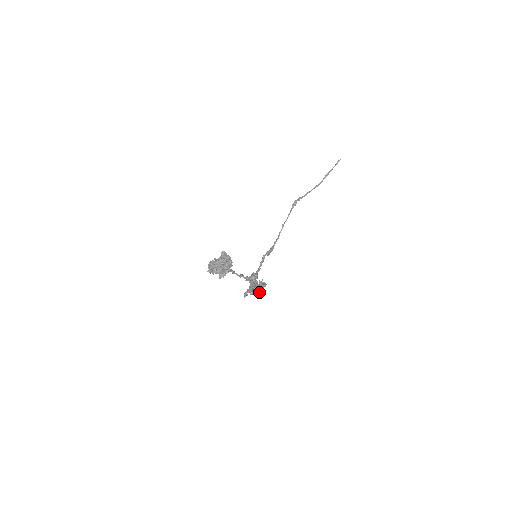
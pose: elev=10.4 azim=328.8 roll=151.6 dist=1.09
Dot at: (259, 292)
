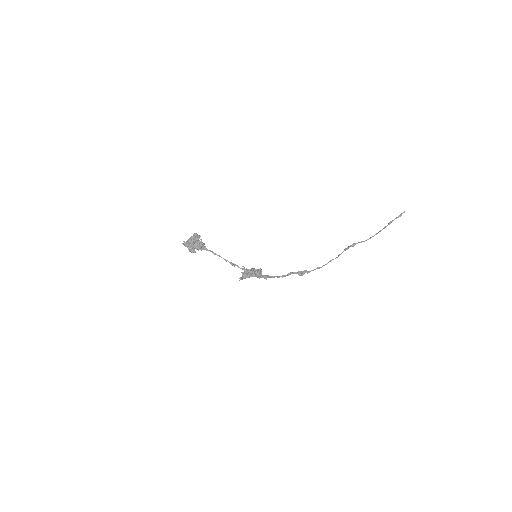
Dot at: (247, 272)
